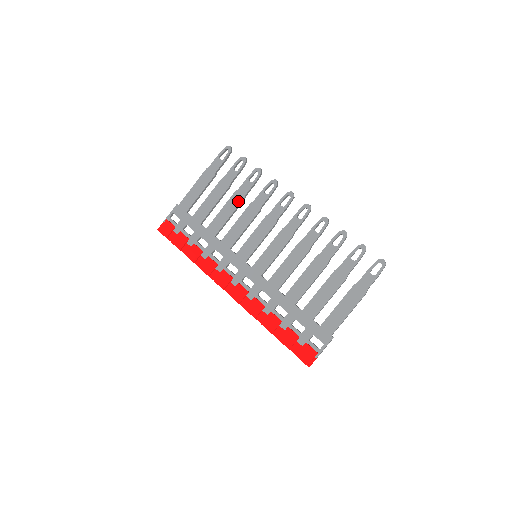
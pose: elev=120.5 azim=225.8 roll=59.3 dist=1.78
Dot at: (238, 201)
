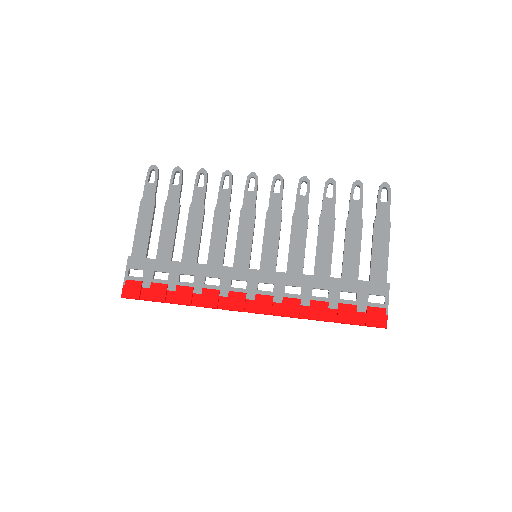
Dot at: (200, 213)
